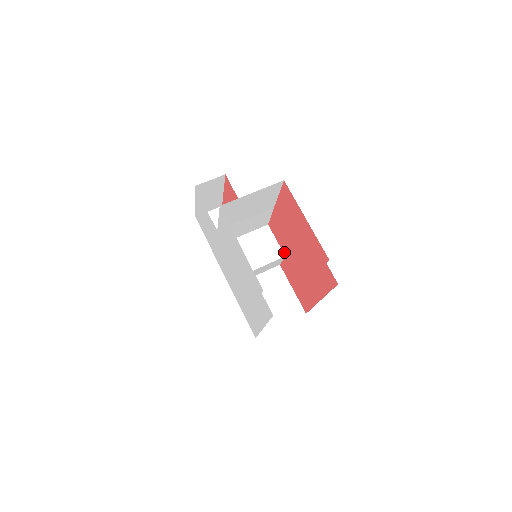
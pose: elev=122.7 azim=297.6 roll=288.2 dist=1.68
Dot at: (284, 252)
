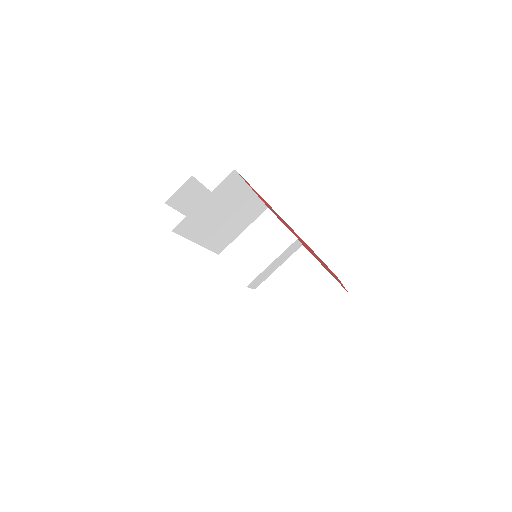
Dot at: (294, 235)
